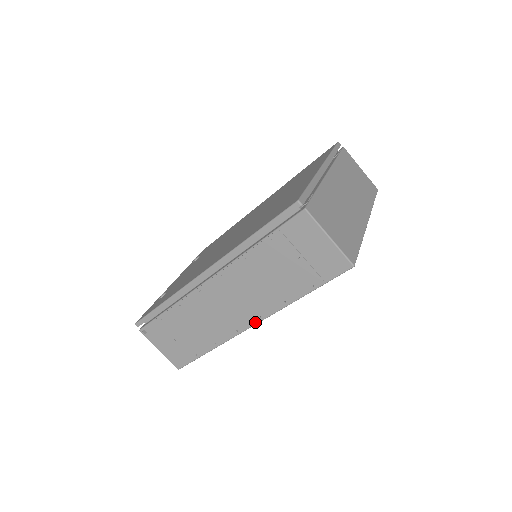
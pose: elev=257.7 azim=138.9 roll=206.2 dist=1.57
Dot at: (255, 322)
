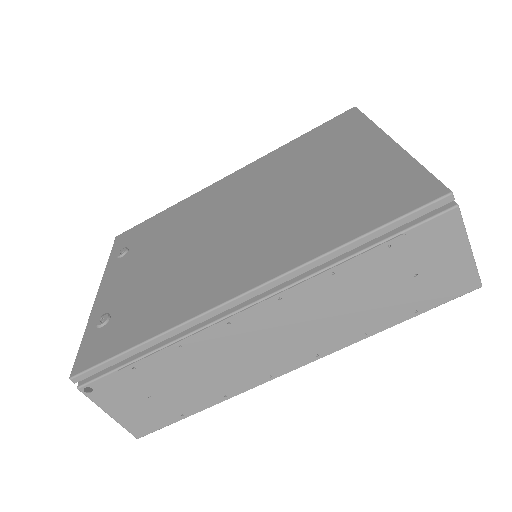
Dot at: (305, 363)
